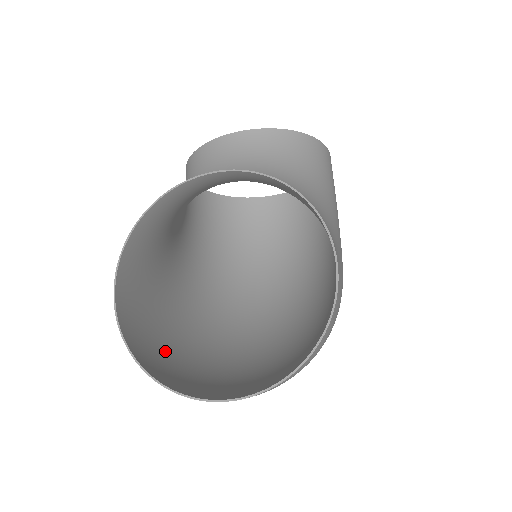
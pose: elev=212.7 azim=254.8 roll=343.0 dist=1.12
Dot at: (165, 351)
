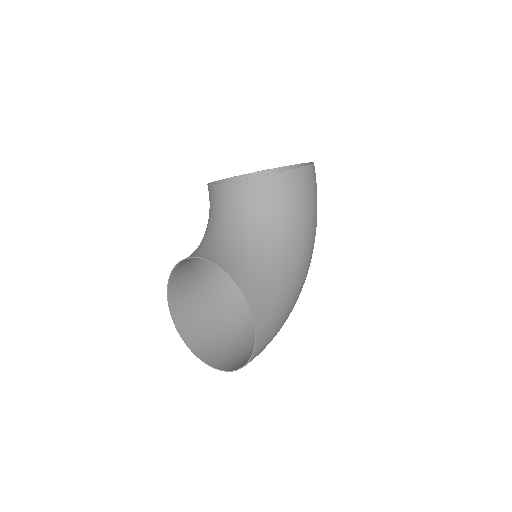
Dot at: (207, 324)
